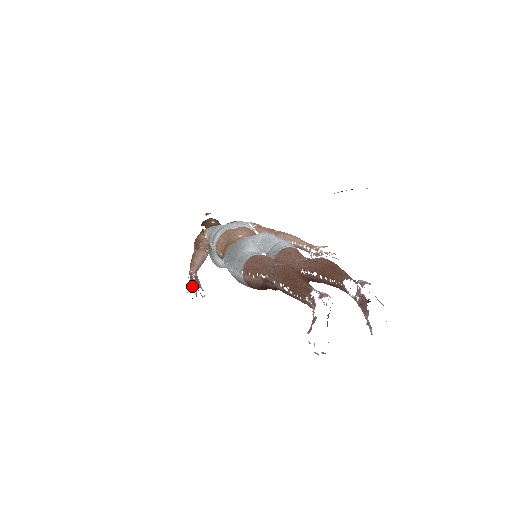
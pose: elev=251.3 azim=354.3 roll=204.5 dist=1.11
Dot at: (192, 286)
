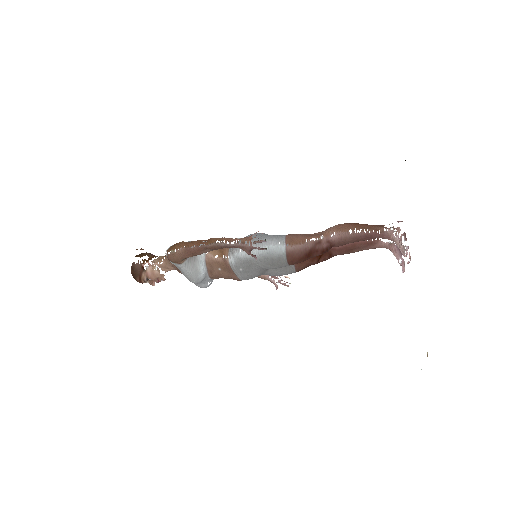
Dot at: occluded
